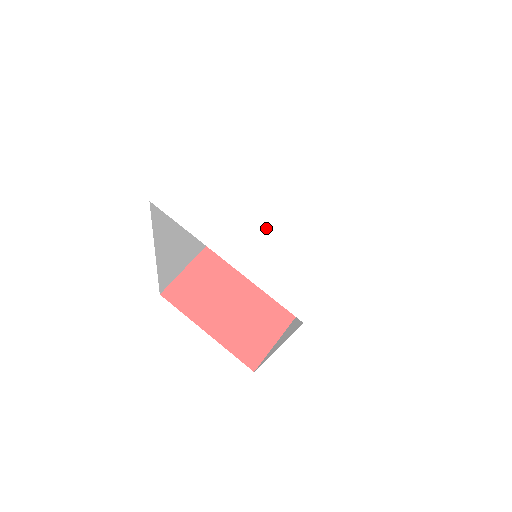
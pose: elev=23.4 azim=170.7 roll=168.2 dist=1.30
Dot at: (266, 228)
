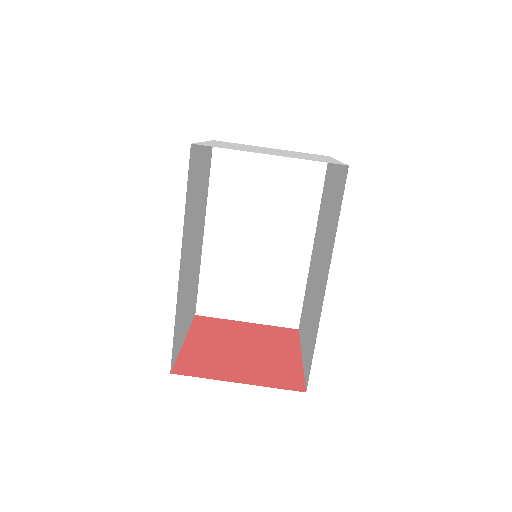
Dot at: (244, 147)
